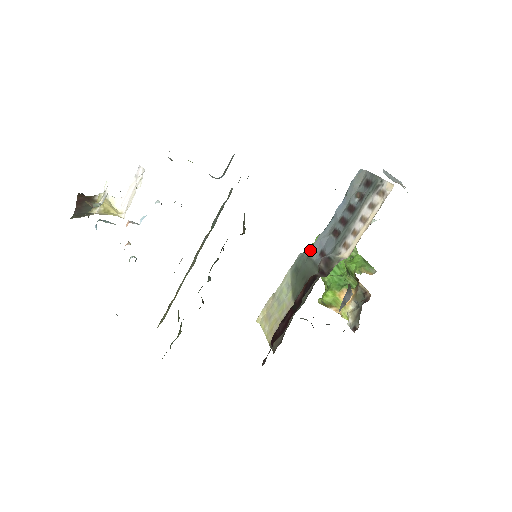
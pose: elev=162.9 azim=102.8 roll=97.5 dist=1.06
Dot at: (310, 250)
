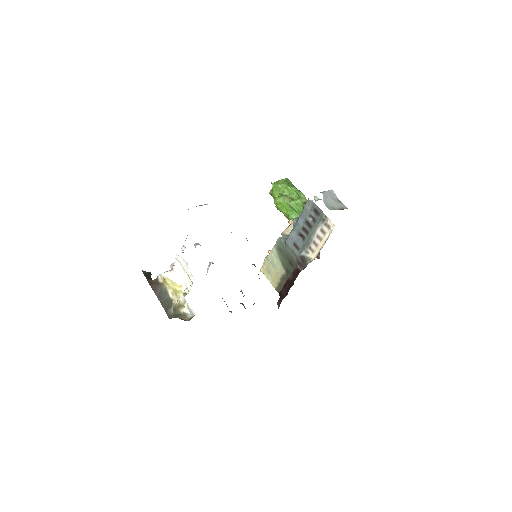
Dot at: (286, 241)
